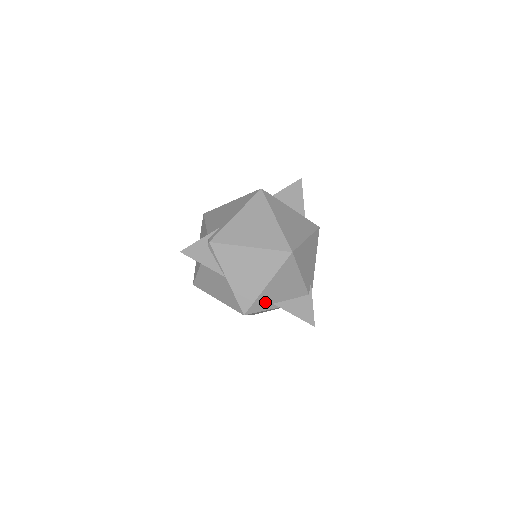
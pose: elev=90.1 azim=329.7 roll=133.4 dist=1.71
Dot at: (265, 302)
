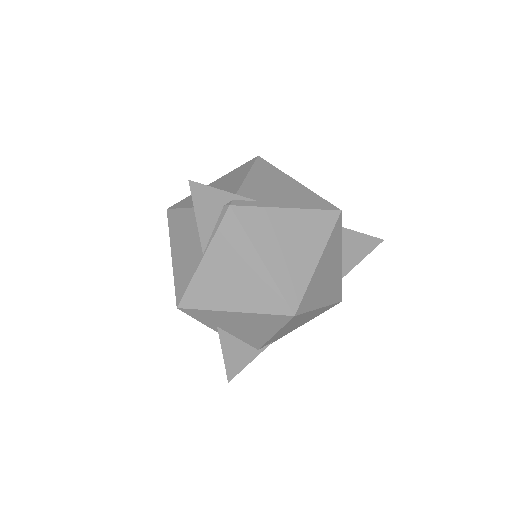
Dot at: (212, 318)
